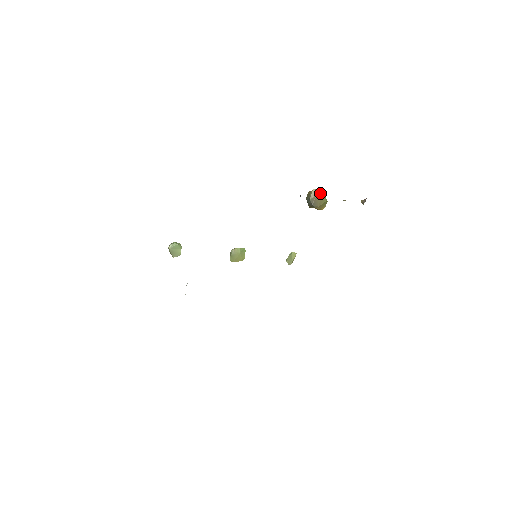
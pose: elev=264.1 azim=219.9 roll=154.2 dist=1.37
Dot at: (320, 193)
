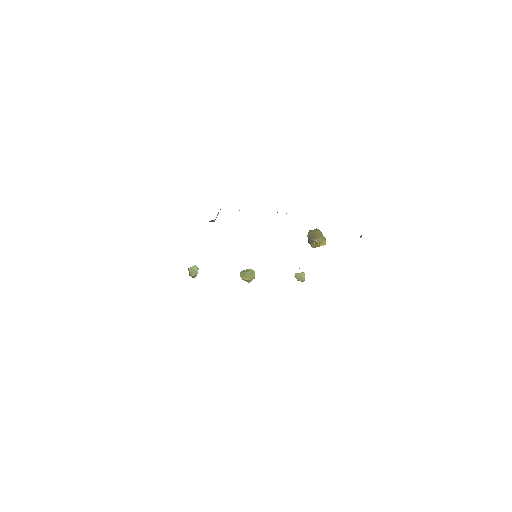
Dot at: (315, 230)
